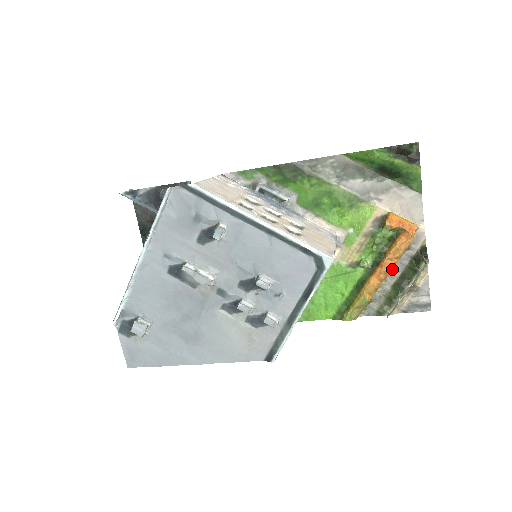
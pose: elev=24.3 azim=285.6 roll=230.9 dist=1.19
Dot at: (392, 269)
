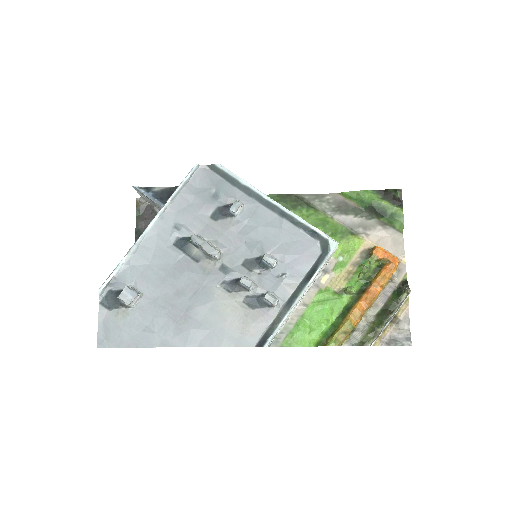
Dot at: (376, 299)
